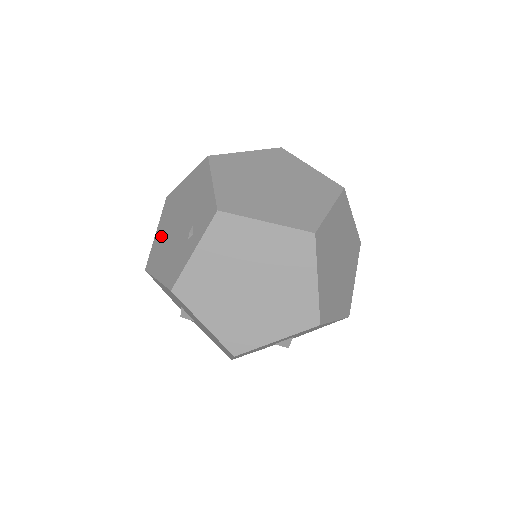
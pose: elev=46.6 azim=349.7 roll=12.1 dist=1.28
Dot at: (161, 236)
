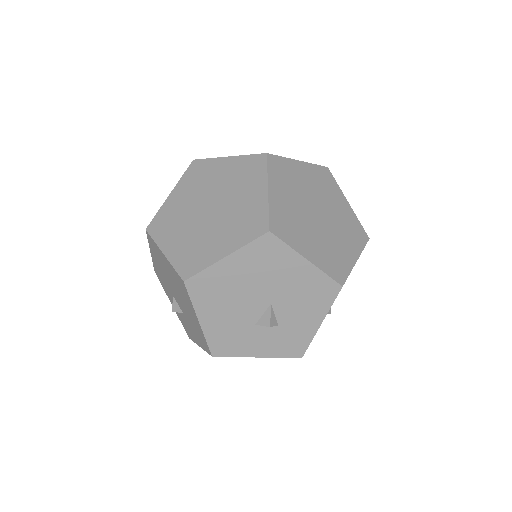
Dot at: occluded
